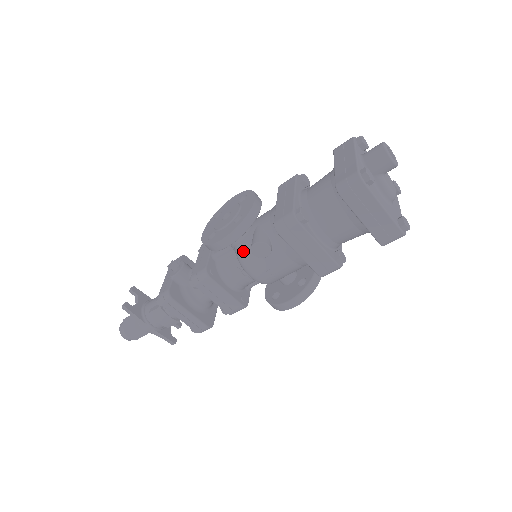
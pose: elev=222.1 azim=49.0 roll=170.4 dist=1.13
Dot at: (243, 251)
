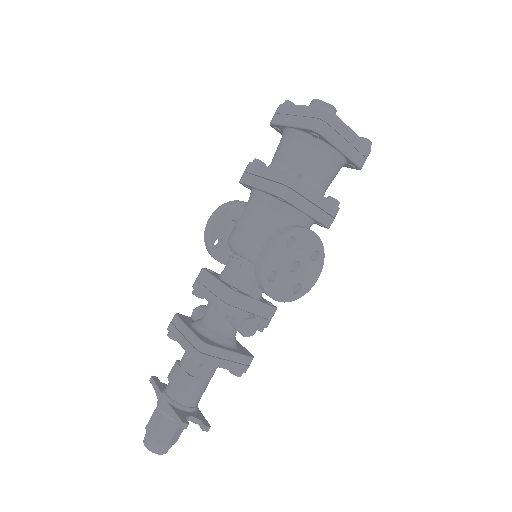
Dot at: occluded
